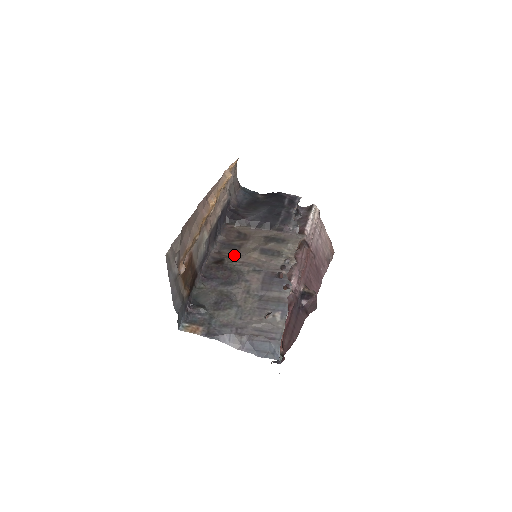
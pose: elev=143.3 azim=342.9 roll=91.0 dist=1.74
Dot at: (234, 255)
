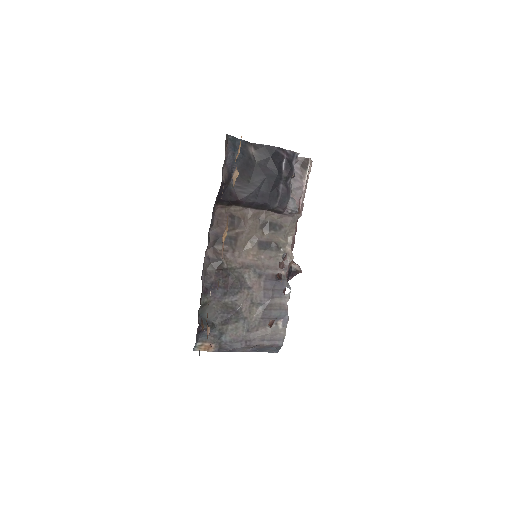
Dot at: (231, 253)
